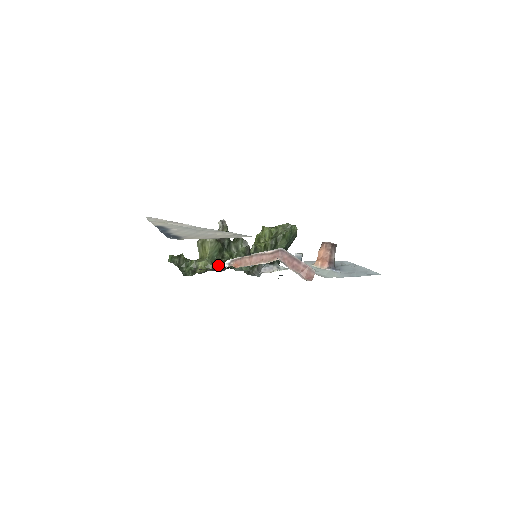
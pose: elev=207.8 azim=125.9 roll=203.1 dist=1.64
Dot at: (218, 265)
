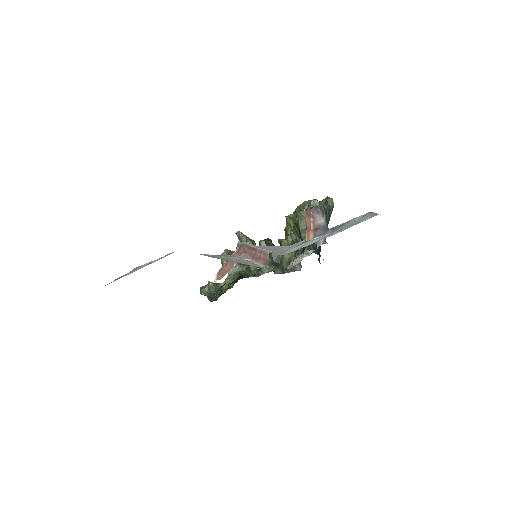
Dot at: occluded
